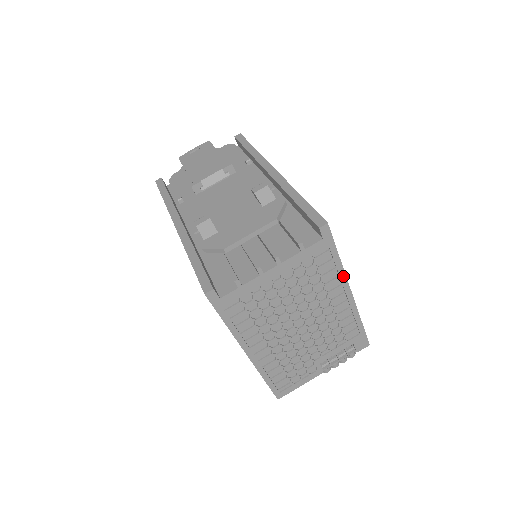
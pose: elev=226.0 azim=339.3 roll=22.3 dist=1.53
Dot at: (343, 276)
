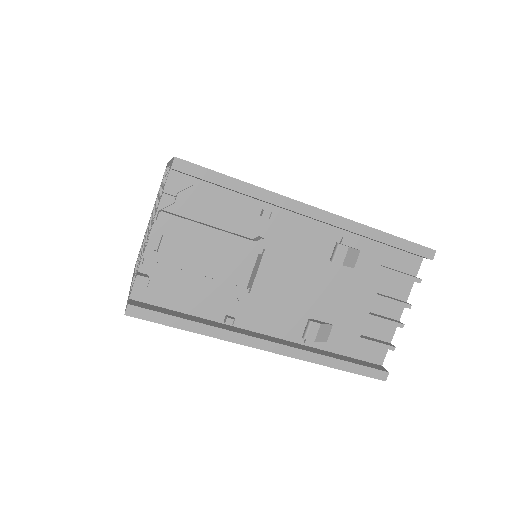
Dot at: occluded
